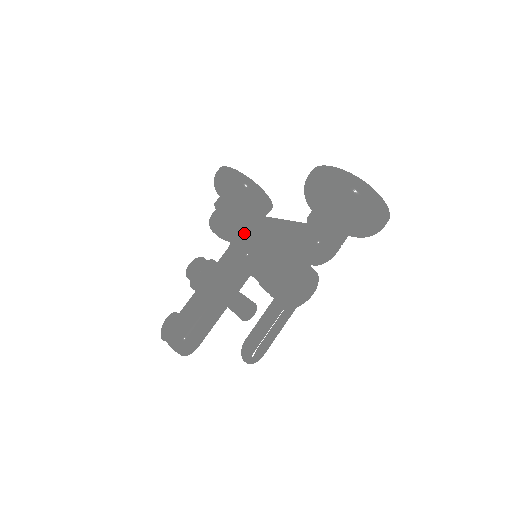
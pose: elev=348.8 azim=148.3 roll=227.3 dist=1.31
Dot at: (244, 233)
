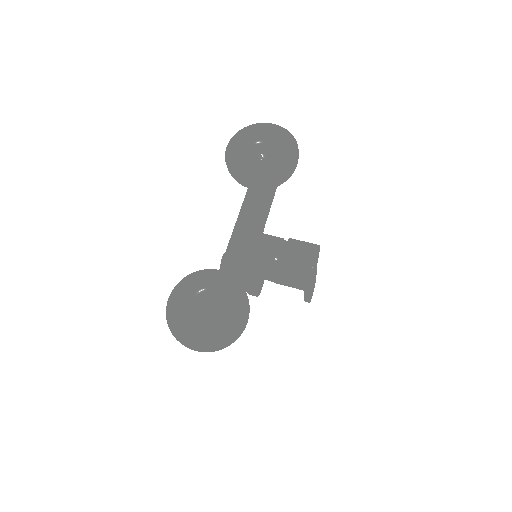
Dot at: occluded
